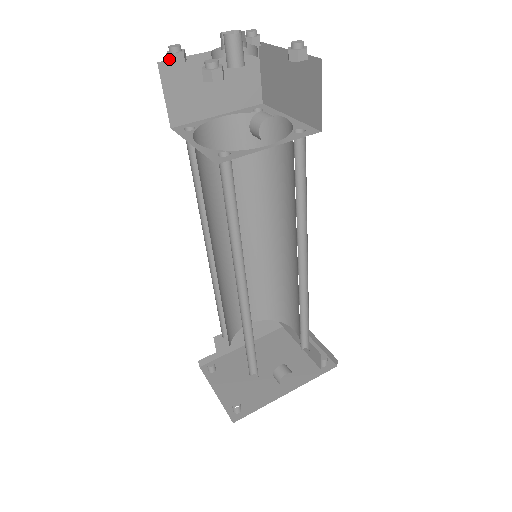
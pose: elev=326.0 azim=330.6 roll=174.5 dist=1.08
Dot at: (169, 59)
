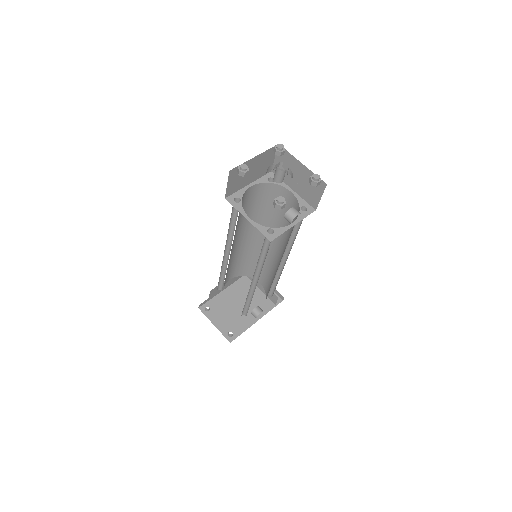
Dot at: (240, 174)
